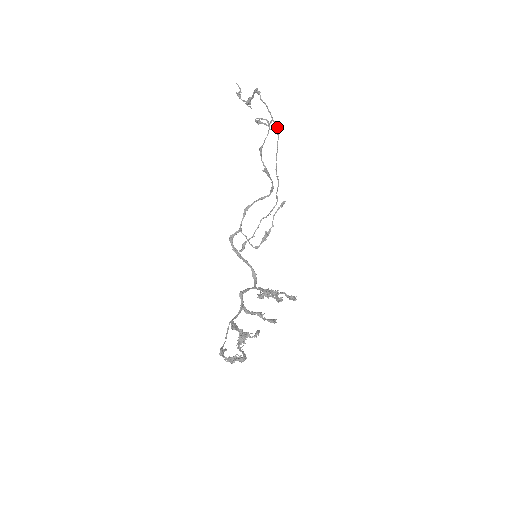
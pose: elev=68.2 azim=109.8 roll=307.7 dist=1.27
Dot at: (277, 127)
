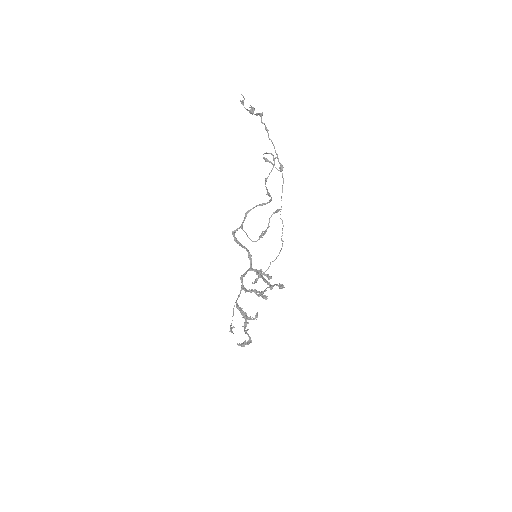
Dot at: (282, 170)
